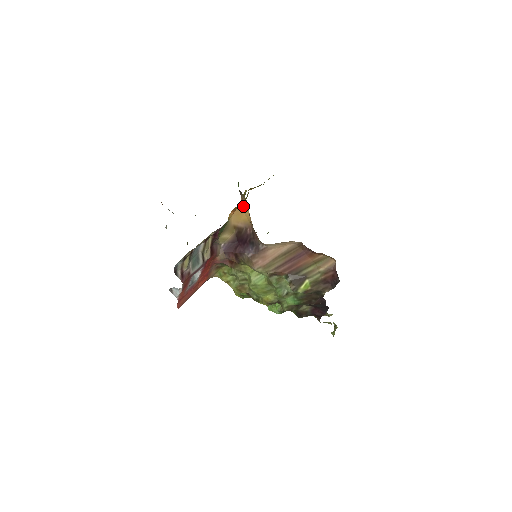
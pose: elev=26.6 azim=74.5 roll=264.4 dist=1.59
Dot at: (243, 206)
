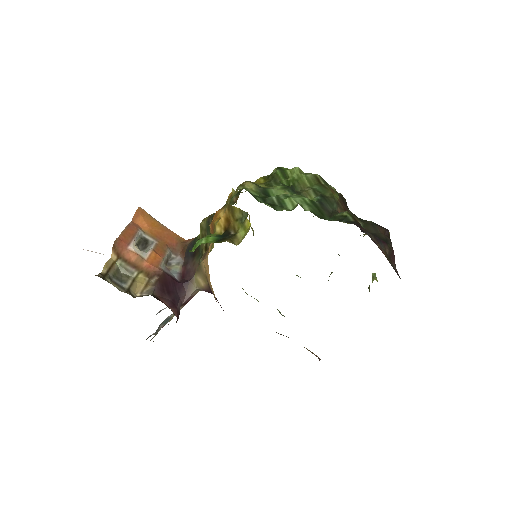
Dot at: occluded
